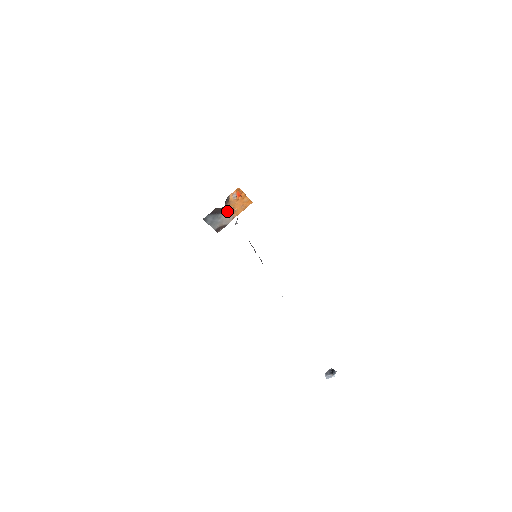
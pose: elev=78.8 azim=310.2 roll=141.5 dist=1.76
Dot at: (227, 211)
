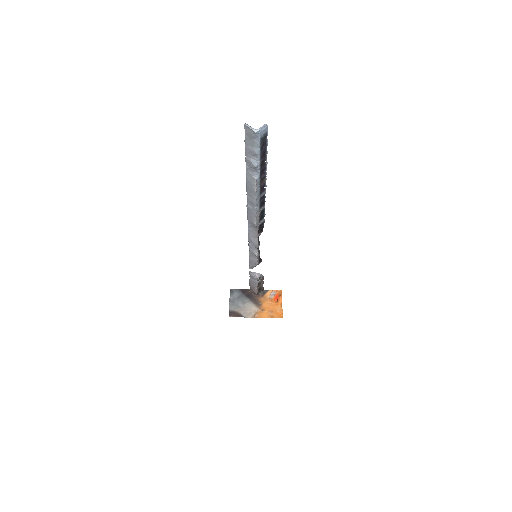
Dot at: (255, 302)
